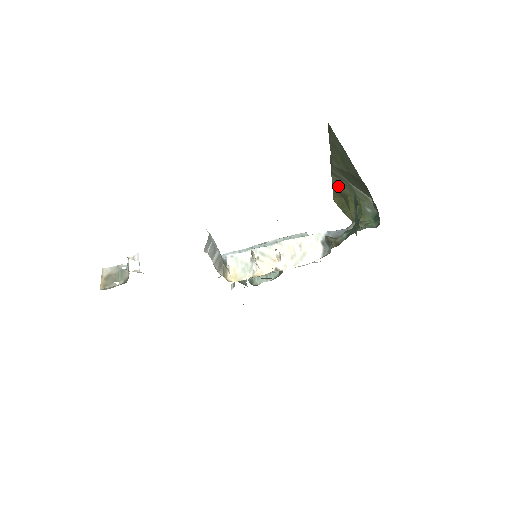
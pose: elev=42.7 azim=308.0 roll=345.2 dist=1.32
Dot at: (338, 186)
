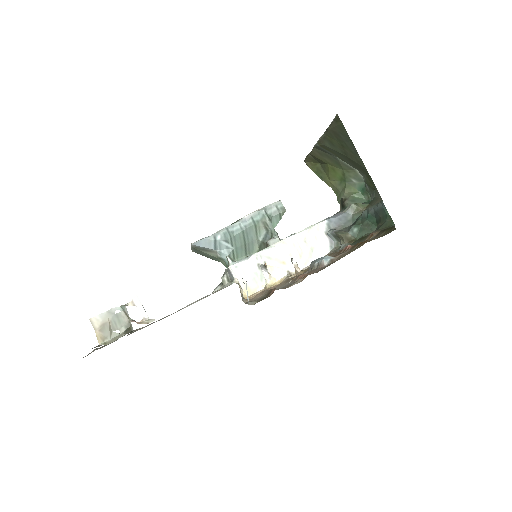
Dot at: (318, 156)
